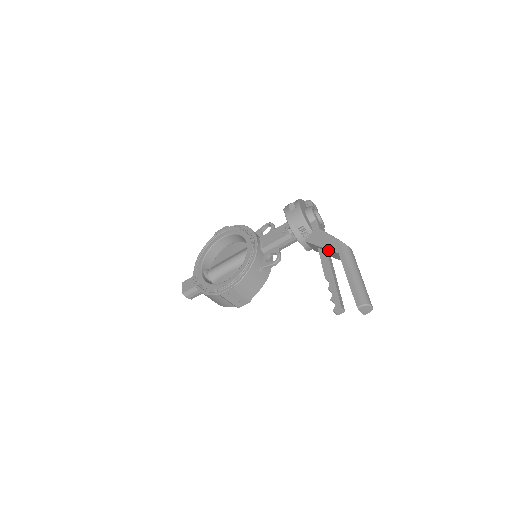
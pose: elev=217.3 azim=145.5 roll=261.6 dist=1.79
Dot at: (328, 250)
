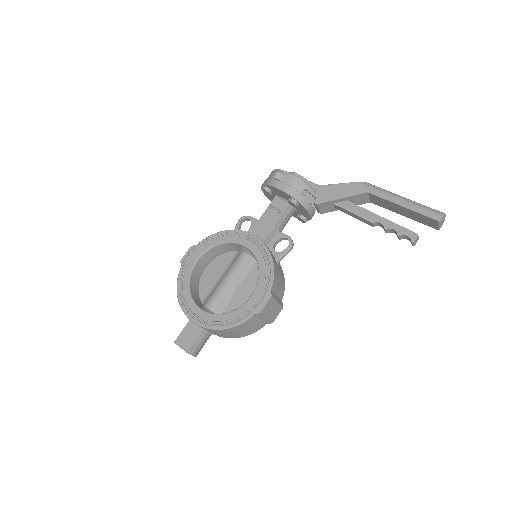
Dot at: (351, 197)
